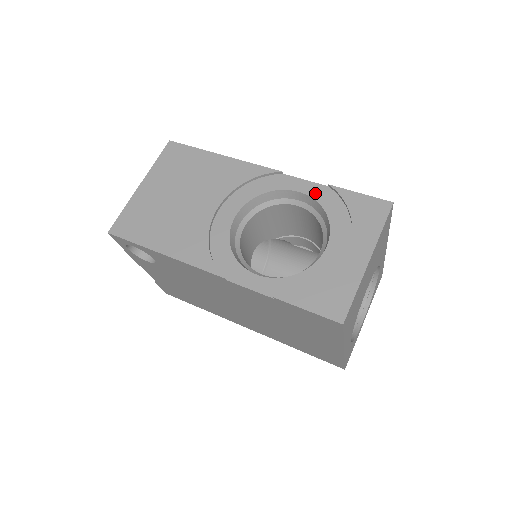
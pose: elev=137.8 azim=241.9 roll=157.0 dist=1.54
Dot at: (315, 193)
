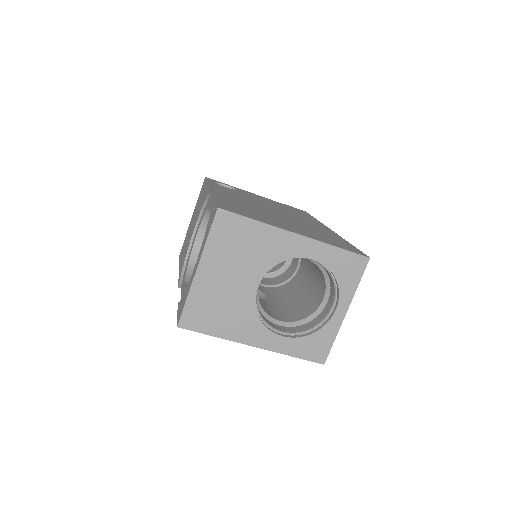
Dot at: occluded
